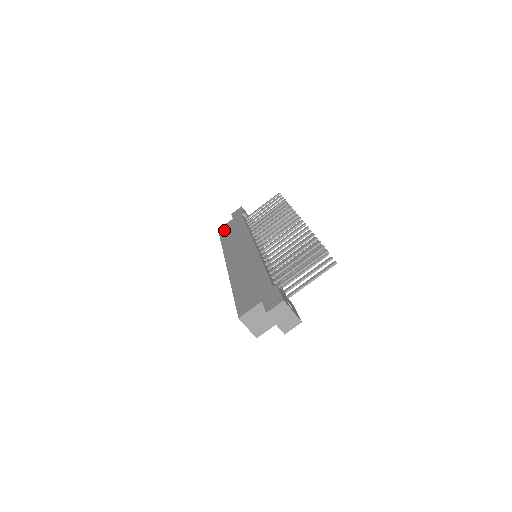
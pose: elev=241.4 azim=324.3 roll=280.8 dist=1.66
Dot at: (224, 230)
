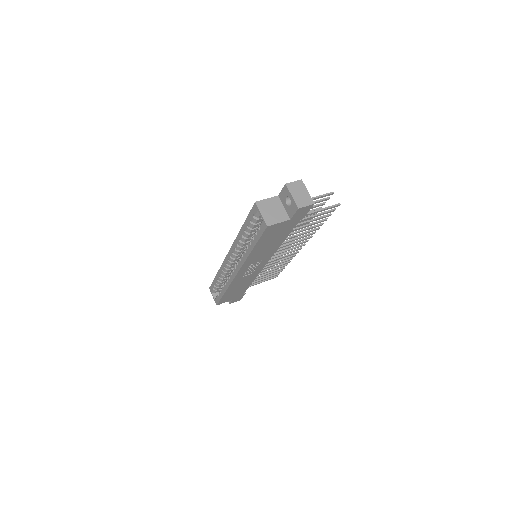
Dot at: occluded
